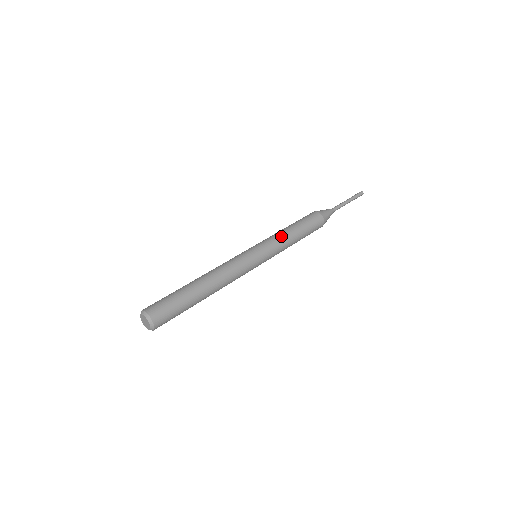
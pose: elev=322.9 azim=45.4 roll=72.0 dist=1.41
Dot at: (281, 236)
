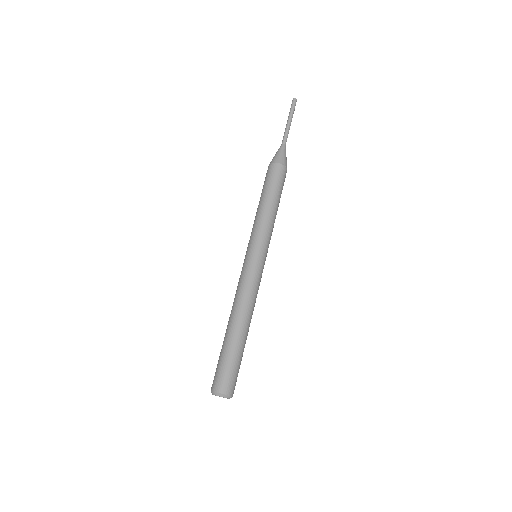
Dot at: (260, 220)
